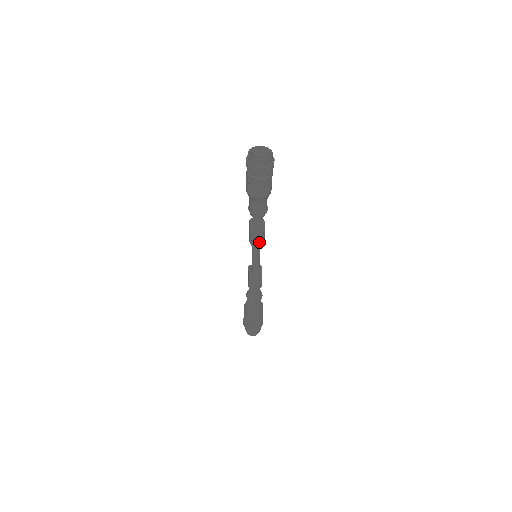
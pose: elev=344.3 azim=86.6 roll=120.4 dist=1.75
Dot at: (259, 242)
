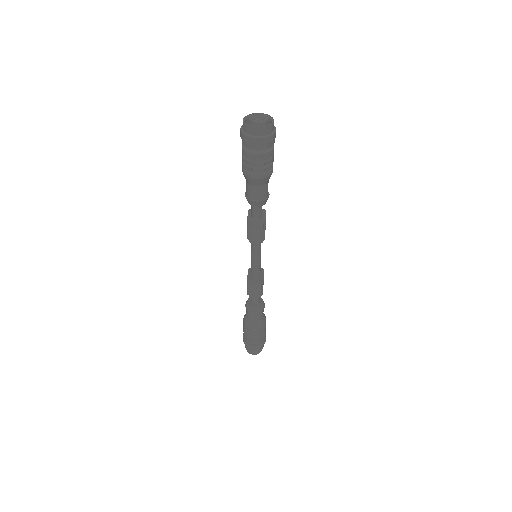
Dot at: (258, 237)
